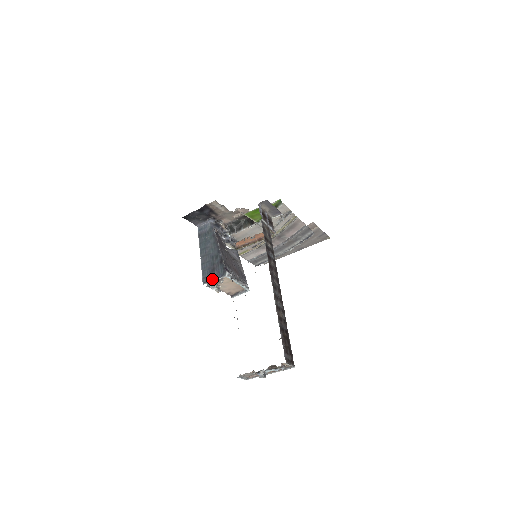
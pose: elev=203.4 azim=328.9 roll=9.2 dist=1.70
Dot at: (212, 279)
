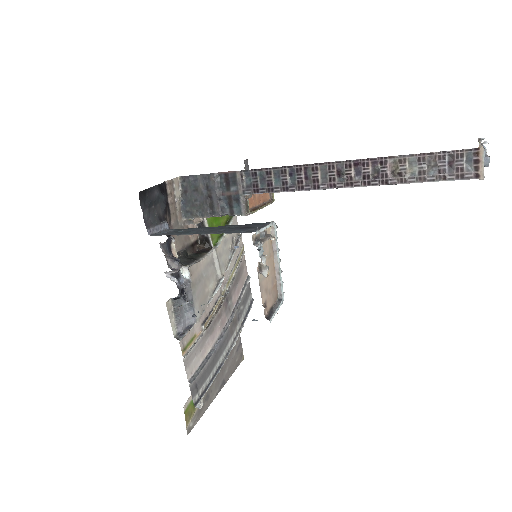
Dot at: (261, 227)
